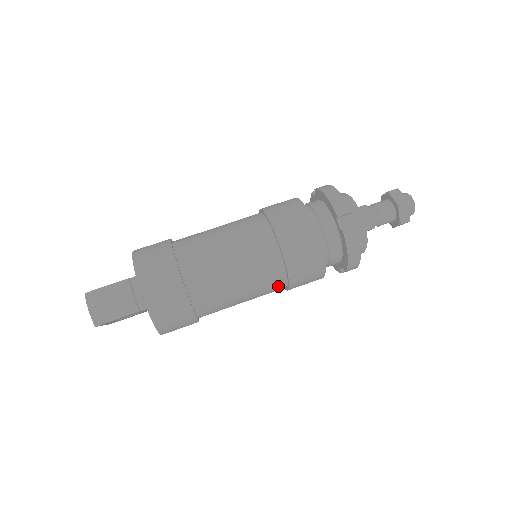
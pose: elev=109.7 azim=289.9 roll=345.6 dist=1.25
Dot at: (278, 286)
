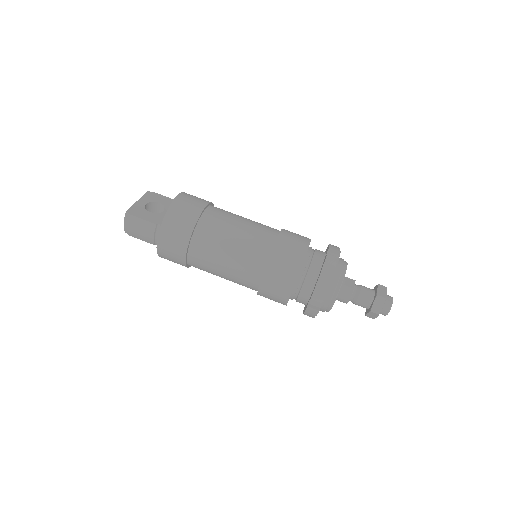
Dot at: occluded
